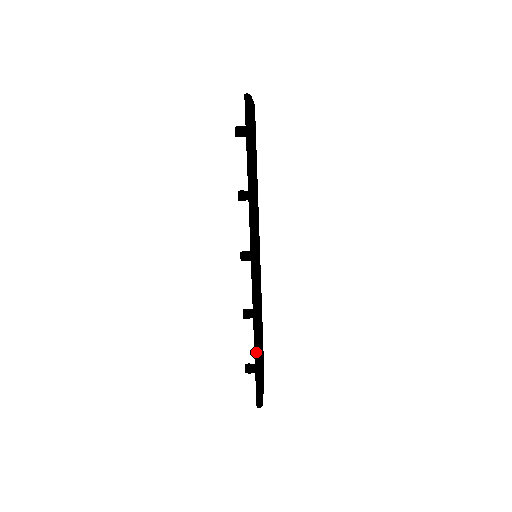
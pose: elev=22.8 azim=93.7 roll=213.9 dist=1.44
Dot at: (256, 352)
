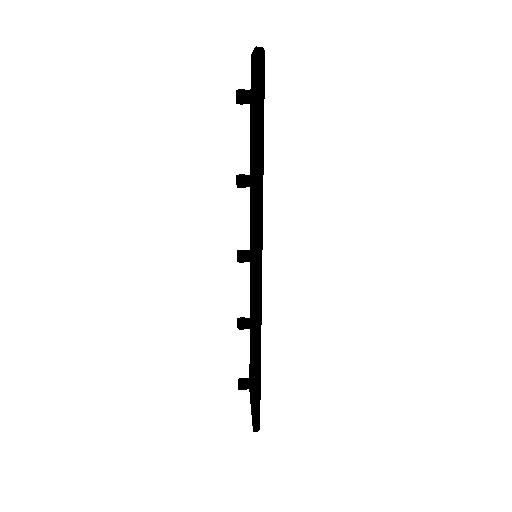
Dot at: (256, 373)
